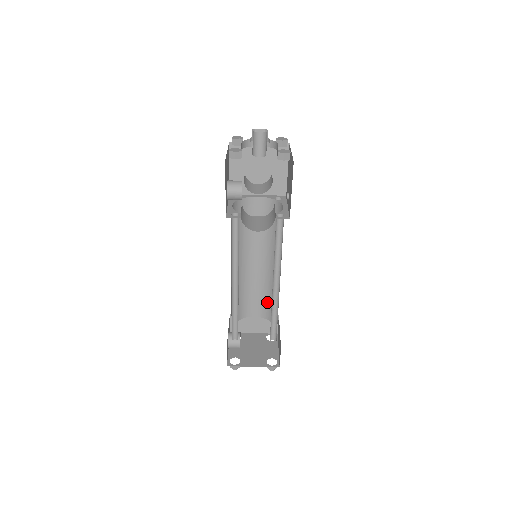
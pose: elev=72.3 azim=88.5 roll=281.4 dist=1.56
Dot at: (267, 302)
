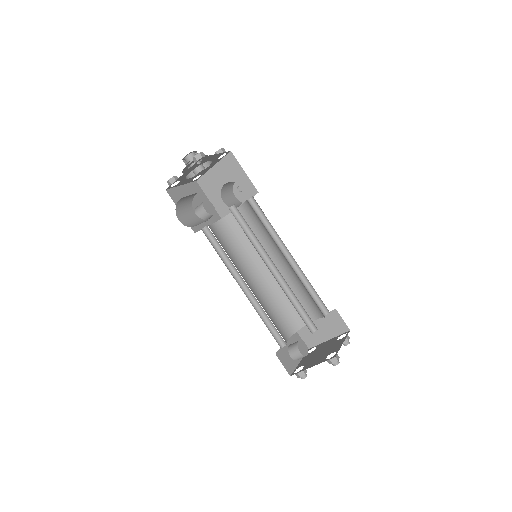
Dot at: (310, 299)
